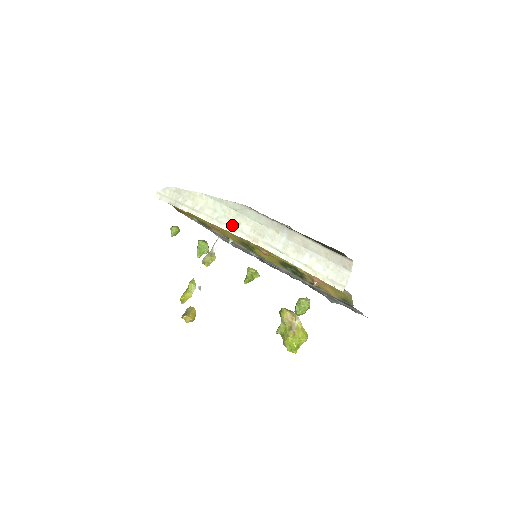
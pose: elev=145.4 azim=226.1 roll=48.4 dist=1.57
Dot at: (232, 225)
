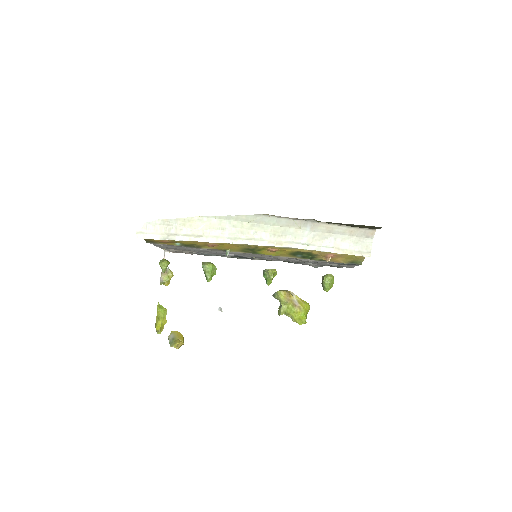
Dot at: (249, 237)
